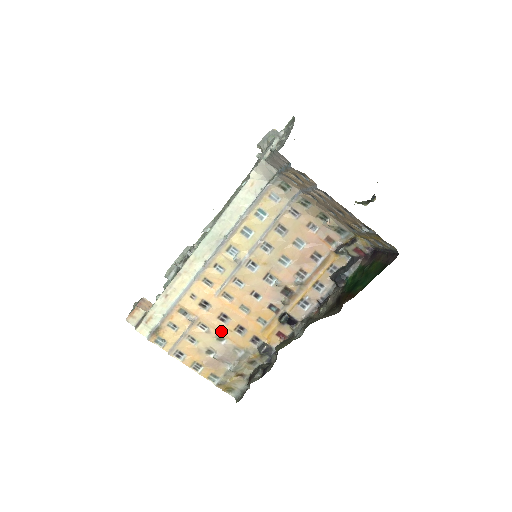
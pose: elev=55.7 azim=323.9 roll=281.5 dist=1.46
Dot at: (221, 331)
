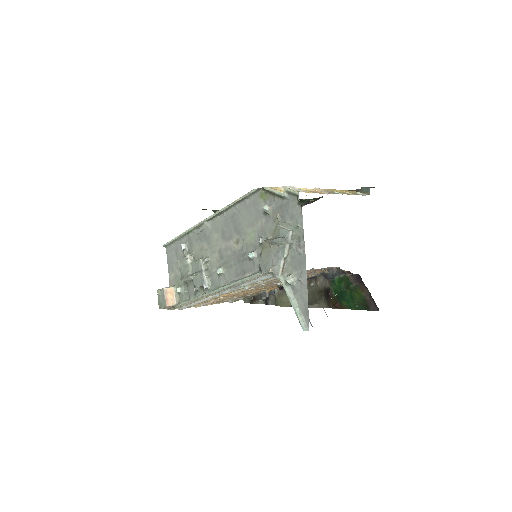
Dot at: occluded
